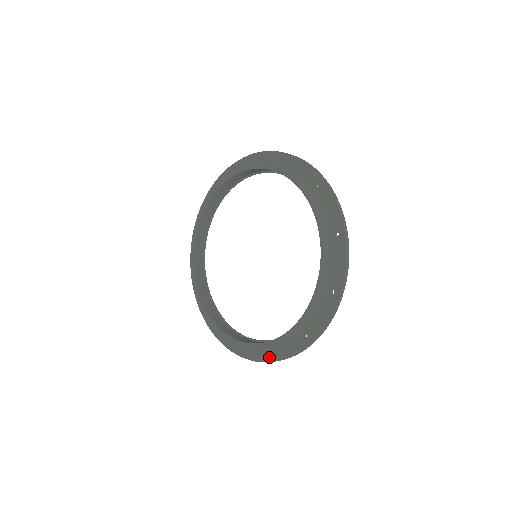
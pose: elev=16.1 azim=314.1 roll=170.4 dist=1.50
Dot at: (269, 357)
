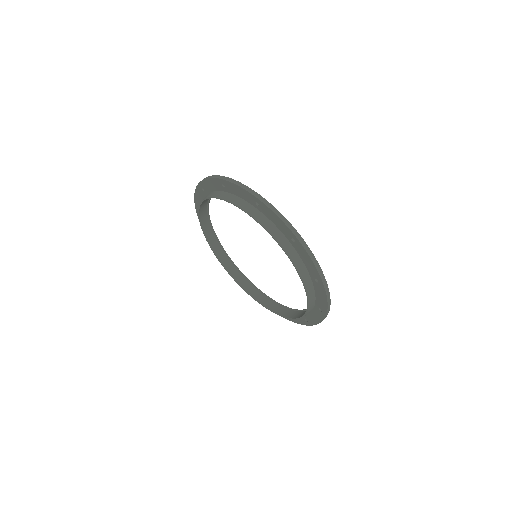
Dot at: occluded
